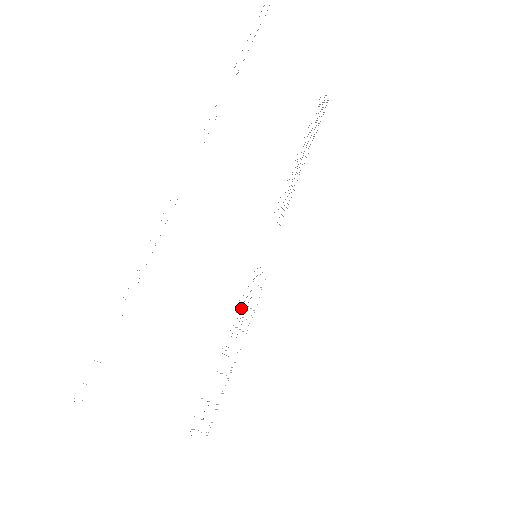
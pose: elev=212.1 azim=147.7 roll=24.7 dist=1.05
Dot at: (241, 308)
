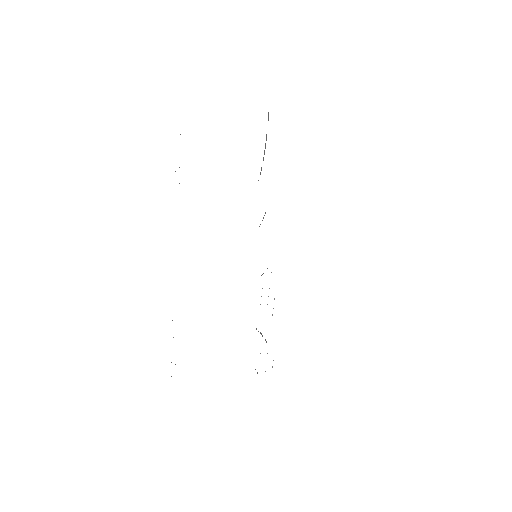
Dot at: occluded
